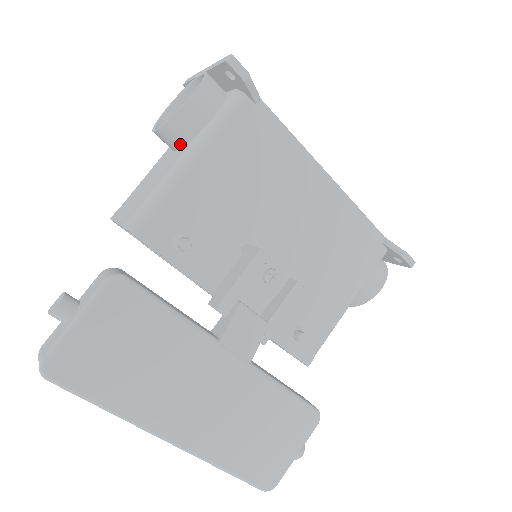
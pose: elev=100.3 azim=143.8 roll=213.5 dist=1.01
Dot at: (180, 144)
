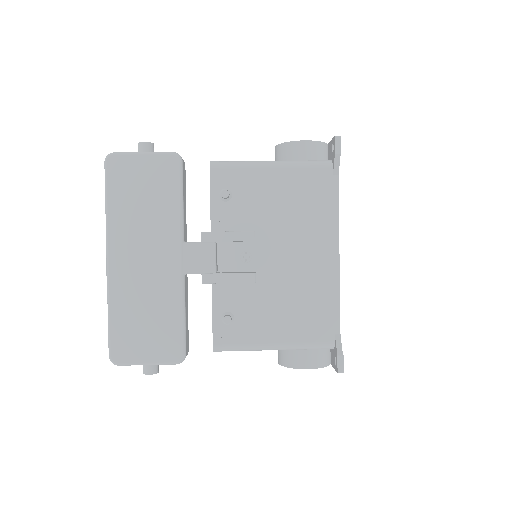
Dot at: occluded
